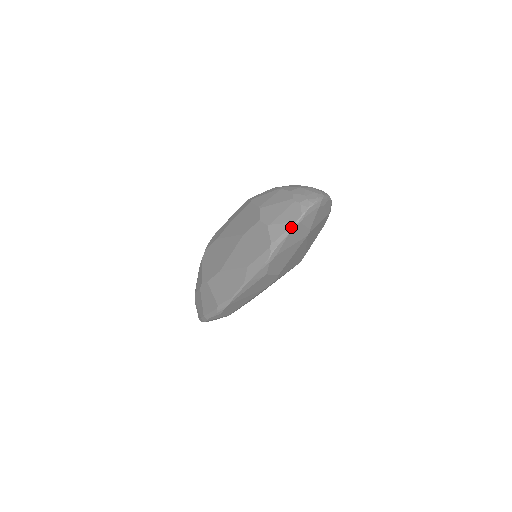
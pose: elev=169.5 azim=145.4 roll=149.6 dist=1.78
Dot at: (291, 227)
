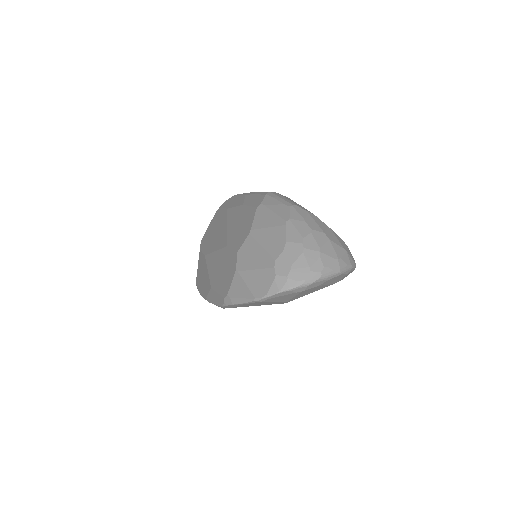
Dot at: (249, 299)
